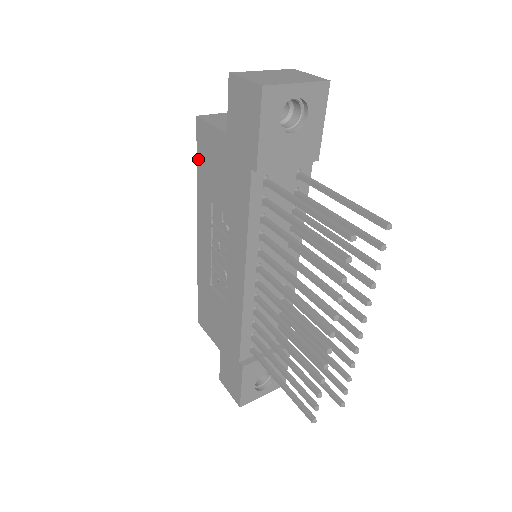
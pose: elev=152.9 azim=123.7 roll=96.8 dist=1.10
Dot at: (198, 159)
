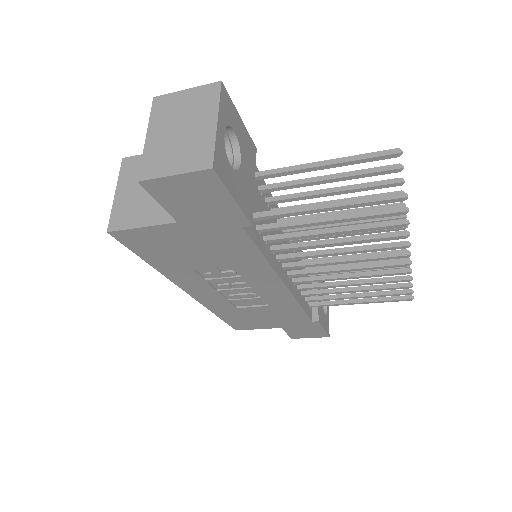
Dot at: (142, 256)
